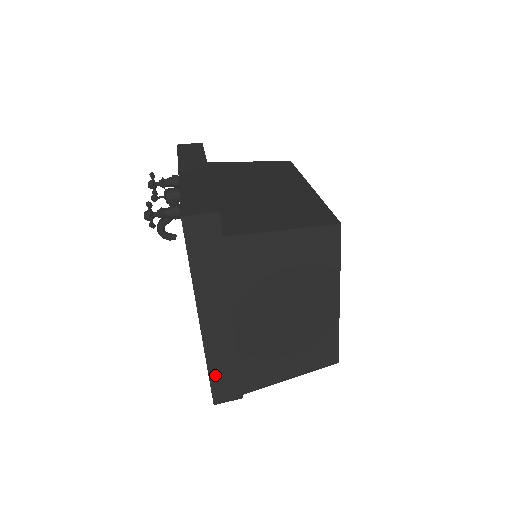
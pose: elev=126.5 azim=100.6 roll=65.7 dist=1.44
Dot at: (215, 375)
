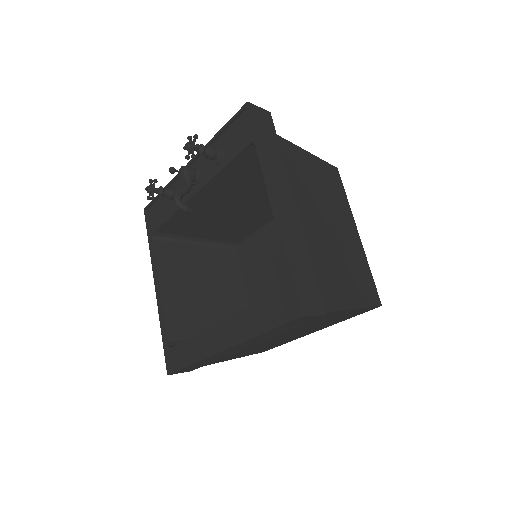
Dot at: (295, 270)
